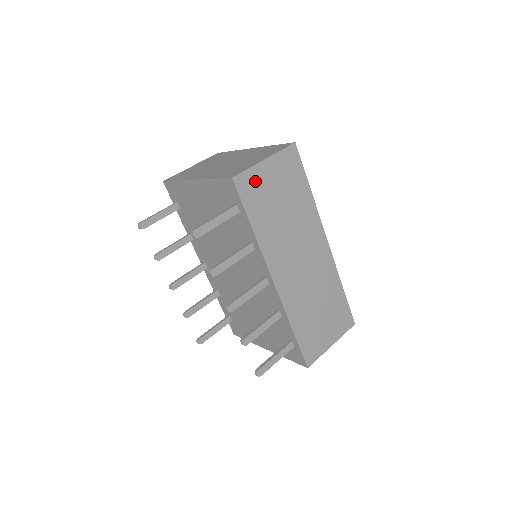
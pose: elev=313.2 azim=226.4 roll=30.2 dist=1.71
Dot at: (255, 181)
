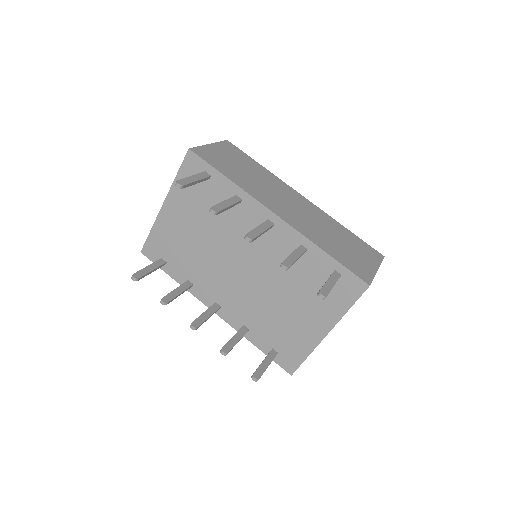
Dot at: (210, 154)
